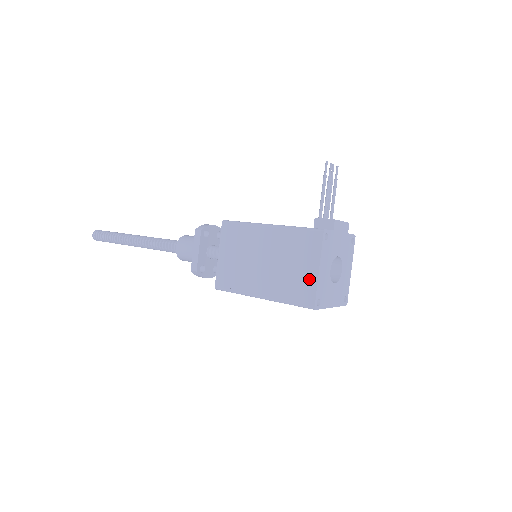
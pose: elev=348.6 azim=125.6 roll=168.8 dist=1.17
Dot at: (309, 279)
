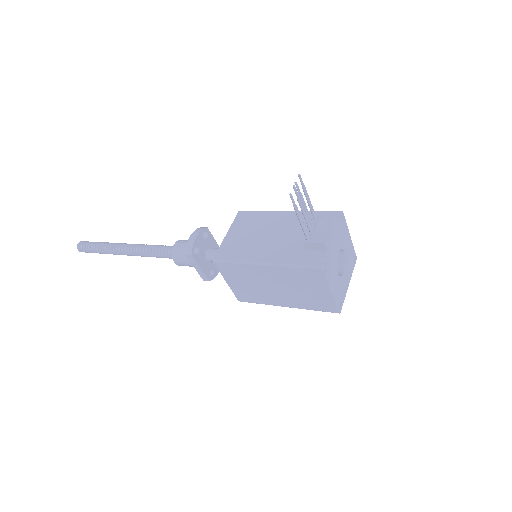
Dot at: (325, 298)
